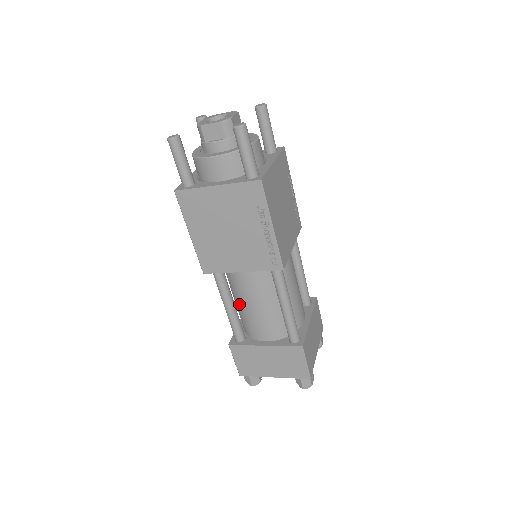
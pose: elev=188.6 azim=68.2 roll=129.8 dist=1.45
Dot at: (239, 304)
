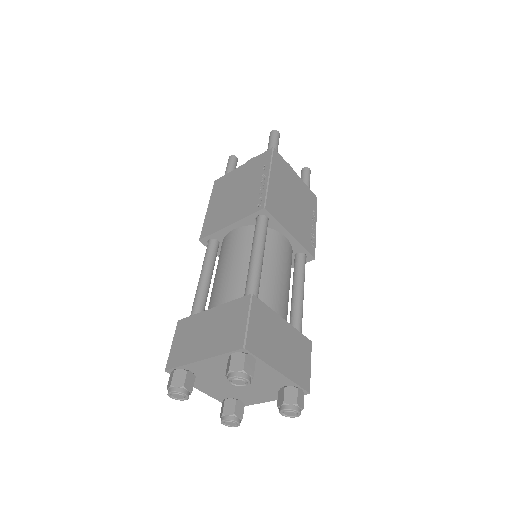
Dot at: (214, 279)
